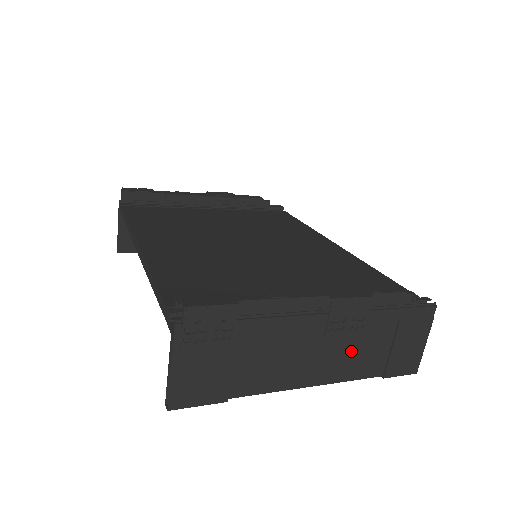
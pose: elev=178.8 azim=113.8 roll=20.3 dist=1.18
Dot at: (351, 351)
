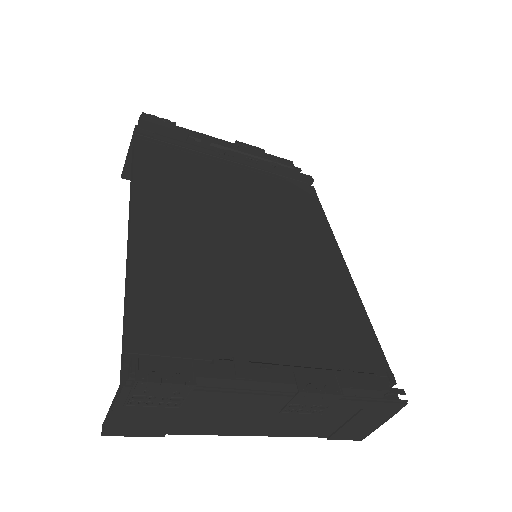
Dot at: (303, 420)
